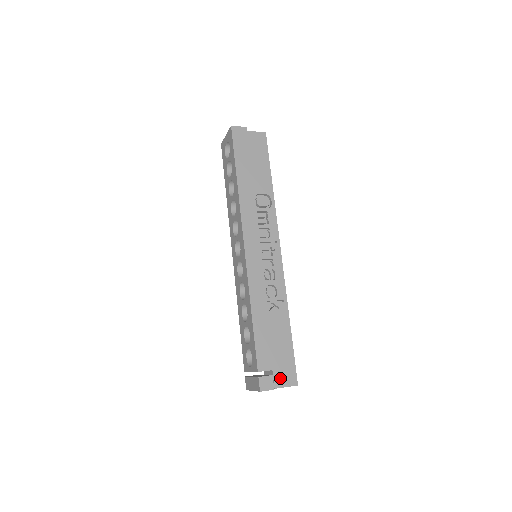
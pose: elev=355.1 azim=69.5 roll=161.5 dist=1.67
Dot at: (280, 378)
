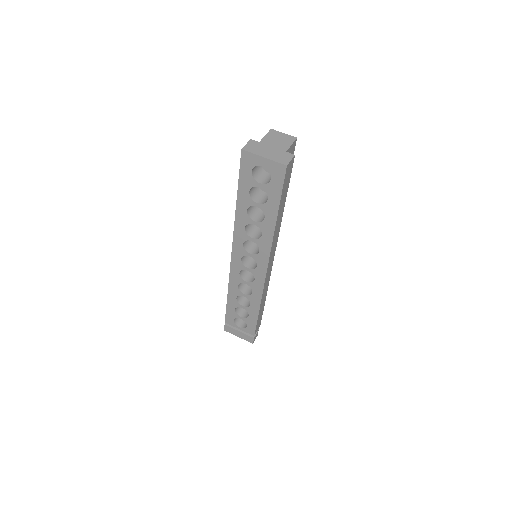
Dot at: occluded
